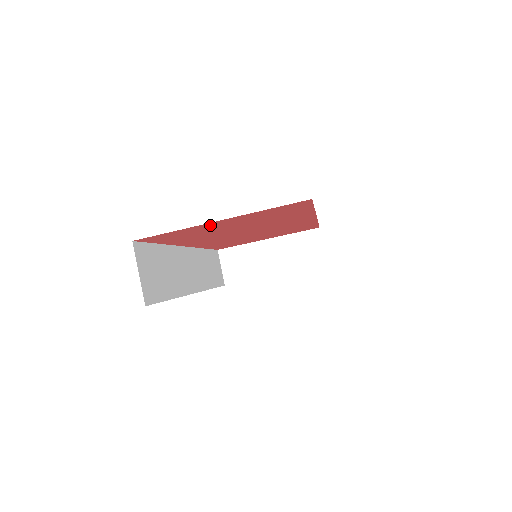
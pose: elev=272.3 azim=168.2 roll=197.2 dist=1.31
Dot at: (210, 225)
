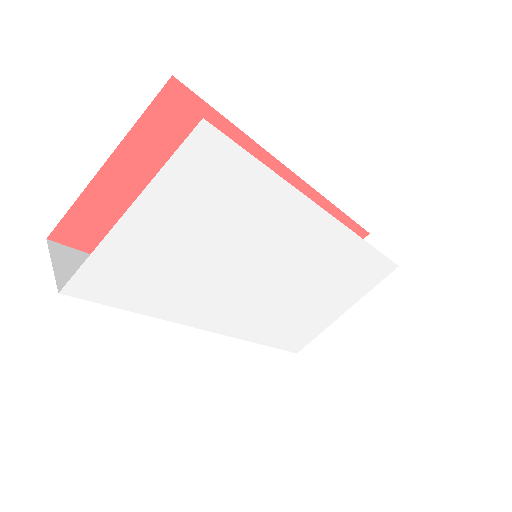
Dot at: (114, 185)
